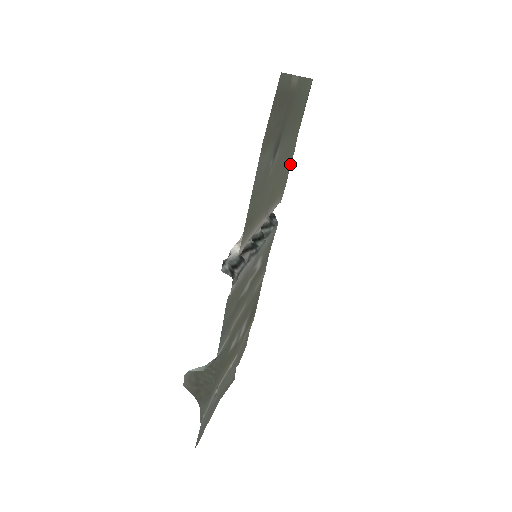
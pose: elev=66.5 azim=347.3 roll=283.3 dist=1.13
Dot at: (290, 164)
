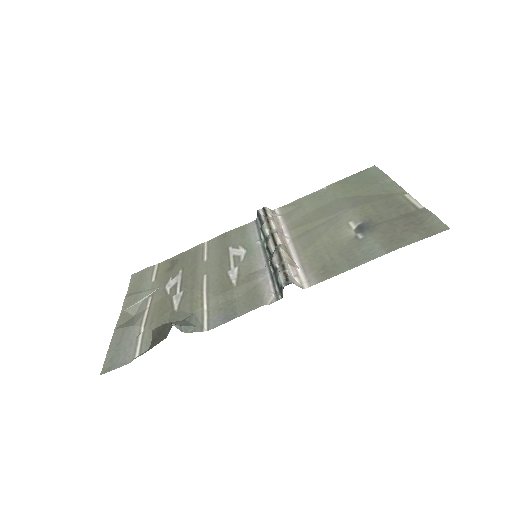
Dot at: (307, 196)
